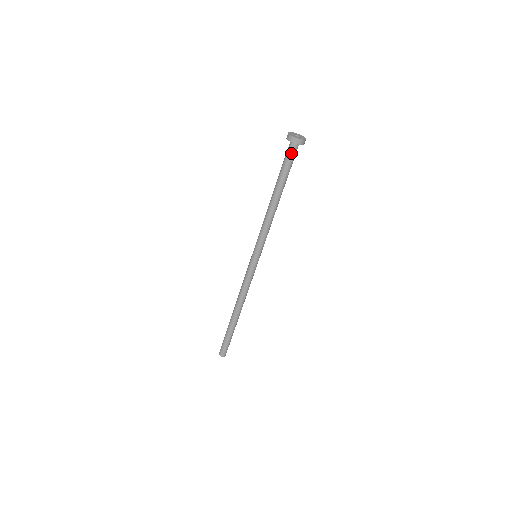
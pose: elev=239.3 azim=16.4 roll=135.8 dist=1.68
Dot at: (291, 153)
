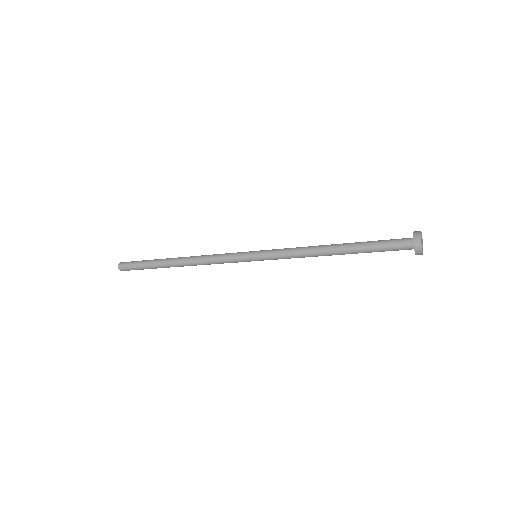
Dot at: (399, 246)
